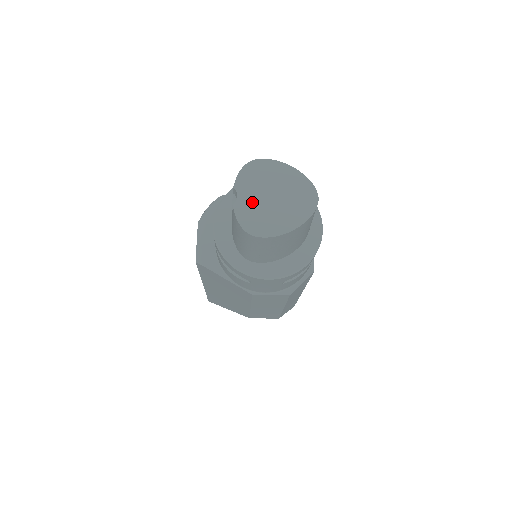
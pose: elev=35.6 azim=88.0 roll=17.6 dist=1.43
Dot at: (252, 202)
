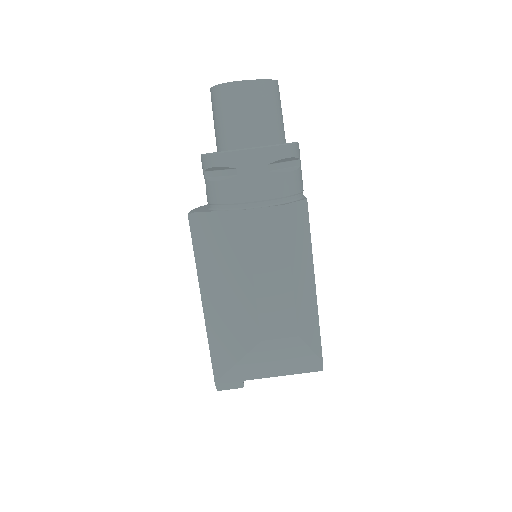
Dot at: occluded
